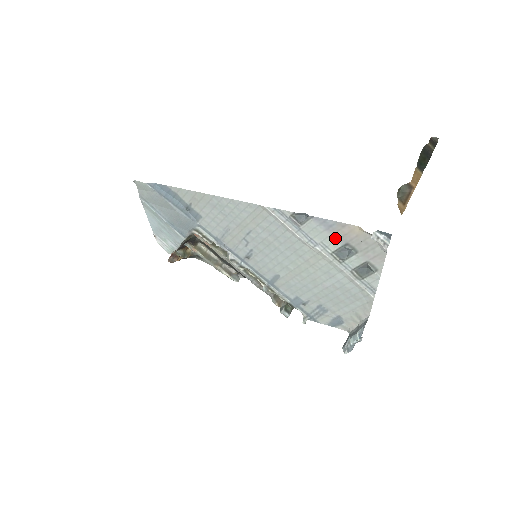
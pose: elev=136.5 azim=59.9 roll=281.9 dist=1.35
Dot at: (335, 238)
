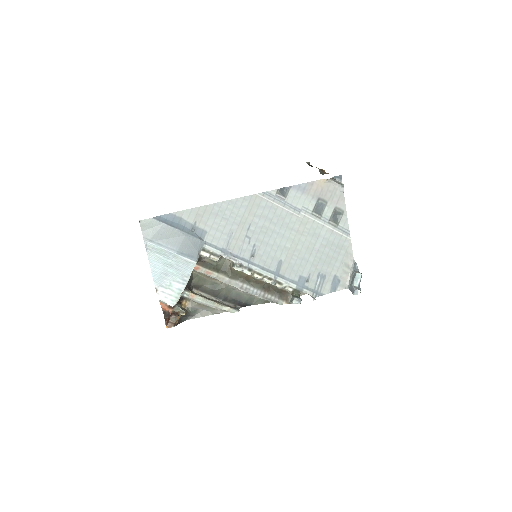
Dot at: (310, 198)
